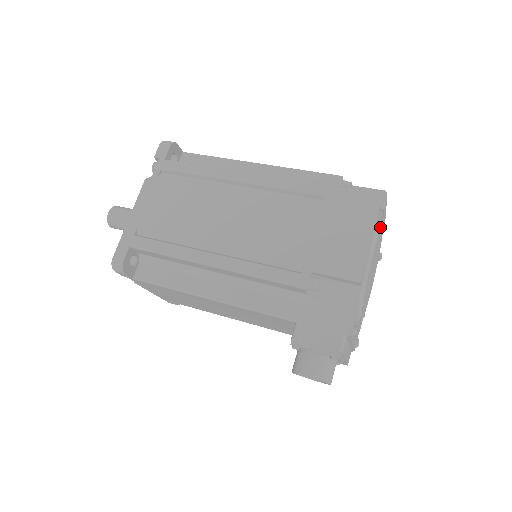
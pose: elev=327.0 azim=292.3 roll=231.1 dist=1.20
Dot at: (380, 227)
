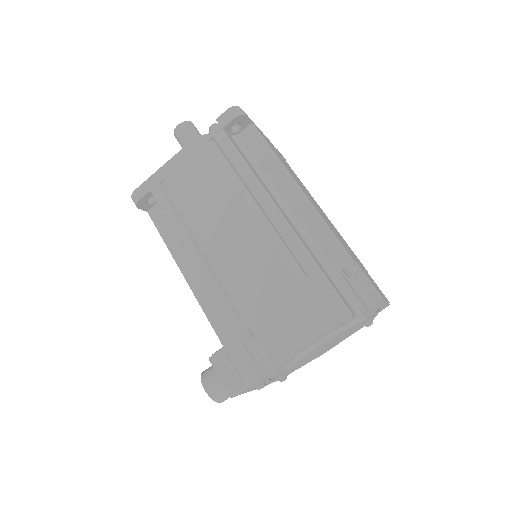
Dot at: (350, 326)
